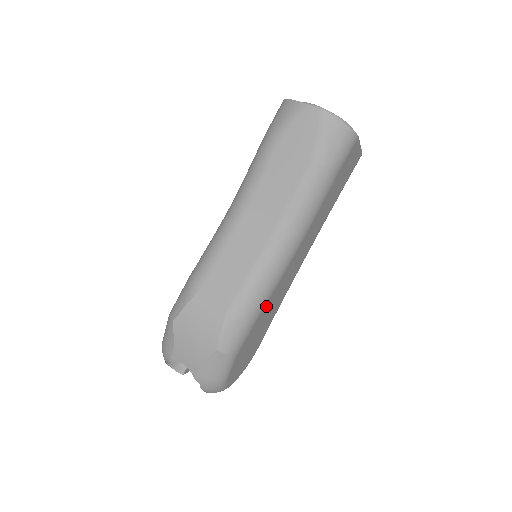
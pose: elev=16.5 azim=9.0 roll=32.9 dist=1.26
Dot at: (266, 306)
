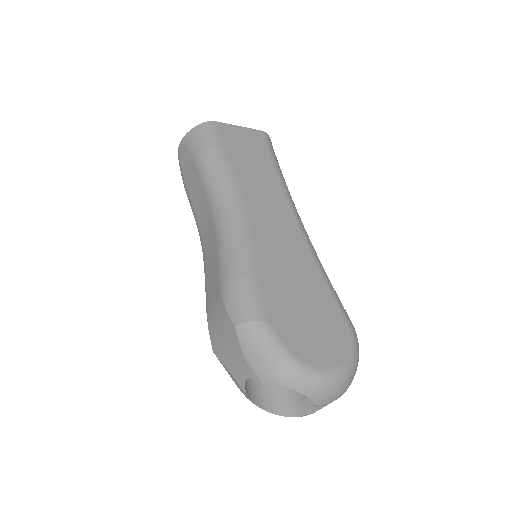
Dot at: (260, 263)
